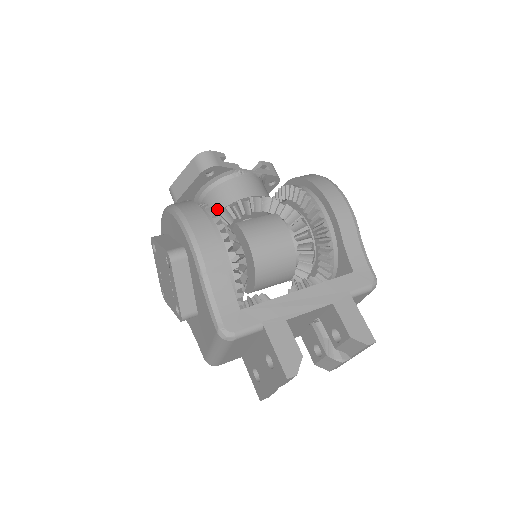
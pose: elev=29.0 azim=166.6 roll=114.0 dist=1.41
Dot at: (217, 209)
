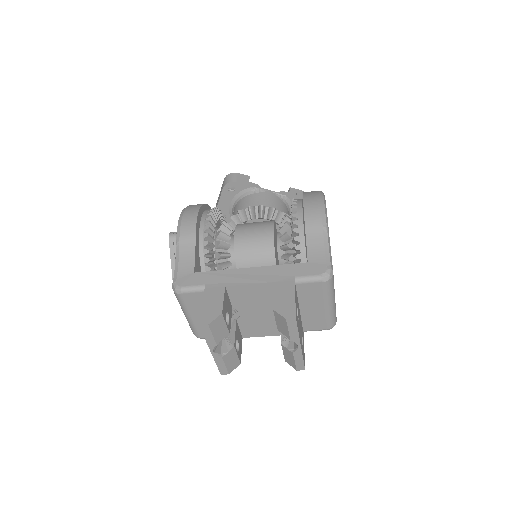
Dot at: occluded
